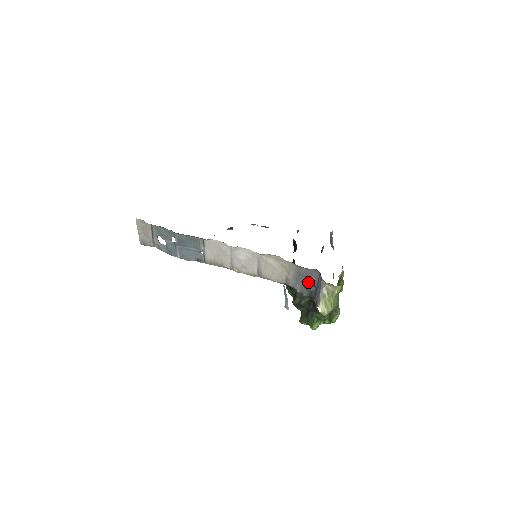
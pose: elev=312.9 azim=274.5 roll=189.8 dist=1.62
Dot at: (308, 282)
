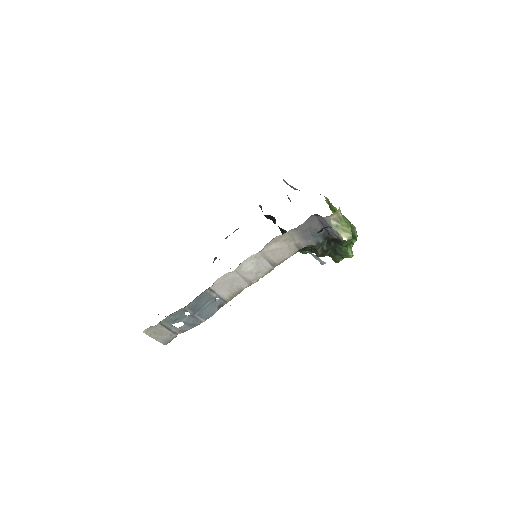
Dot at: (314, 230)
